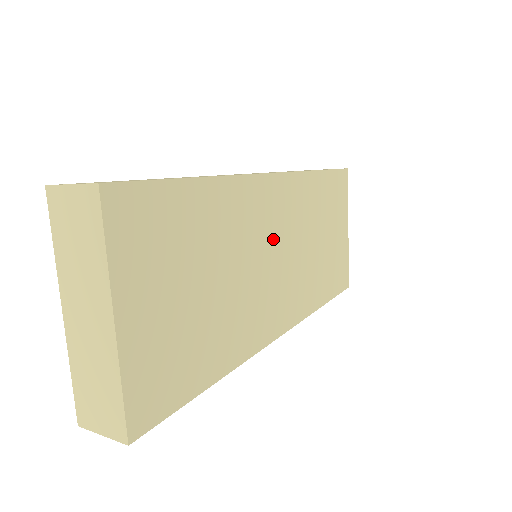
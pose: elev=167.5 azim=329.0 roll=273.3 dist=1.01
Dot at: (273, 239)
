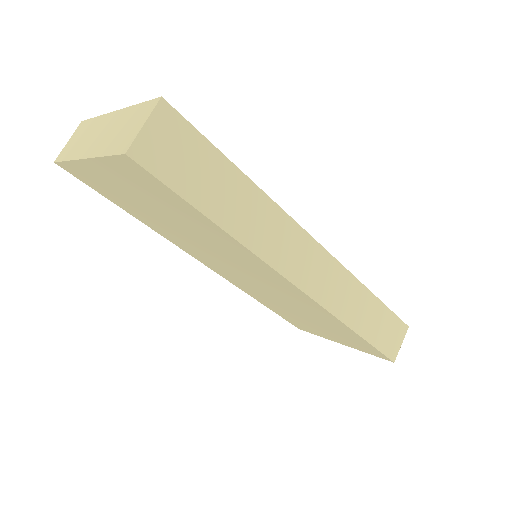
Dot at: occluded
